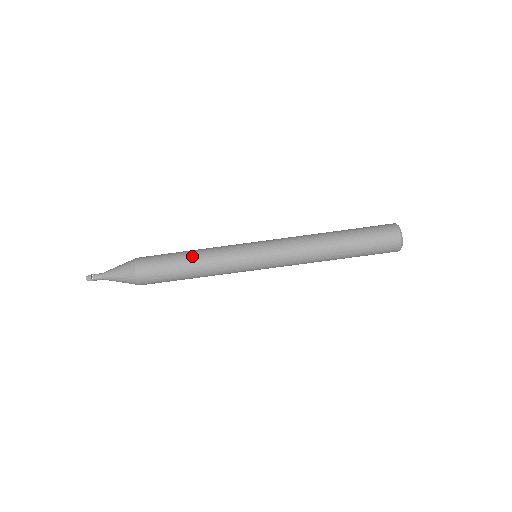
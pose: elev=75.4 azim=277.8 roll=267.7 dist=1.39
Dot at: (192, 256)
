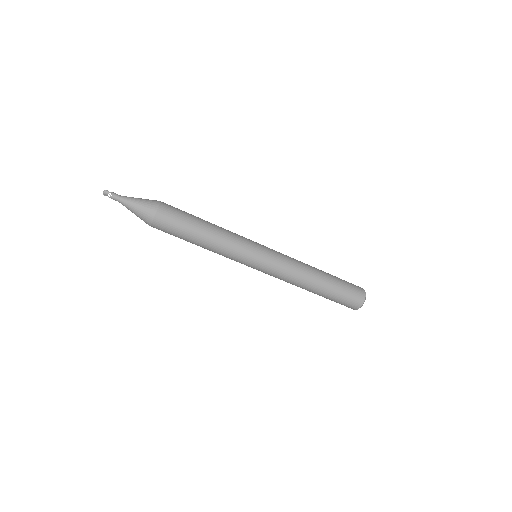
Dot at: (204, 243)
